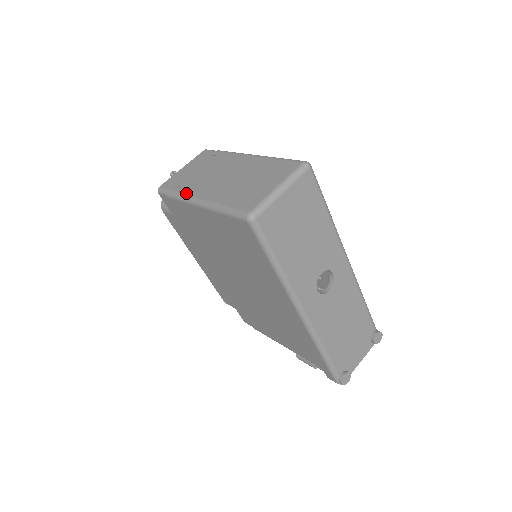
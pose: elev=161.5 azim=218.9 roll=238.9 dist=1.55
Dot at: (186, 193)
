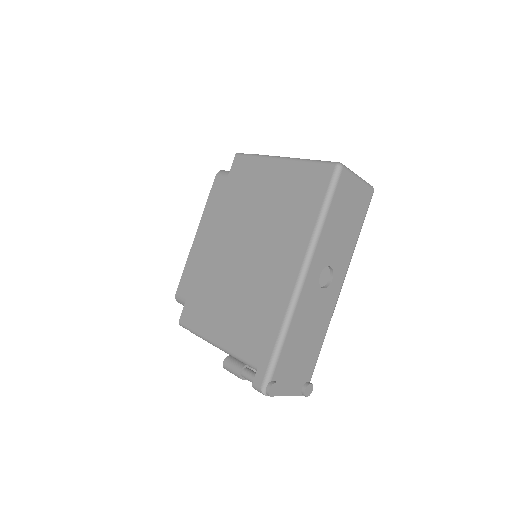
Dot at: occluded
